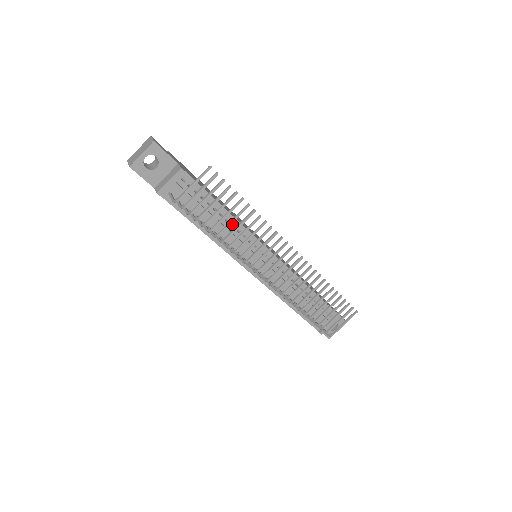
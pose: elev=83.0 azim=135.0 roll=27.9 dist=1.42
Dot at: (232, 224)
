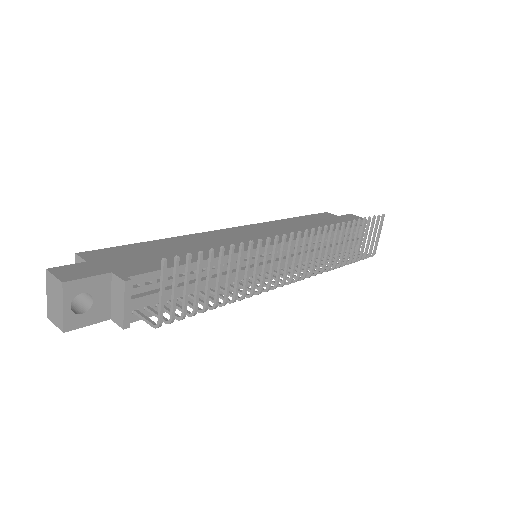
Dot at: occluded
